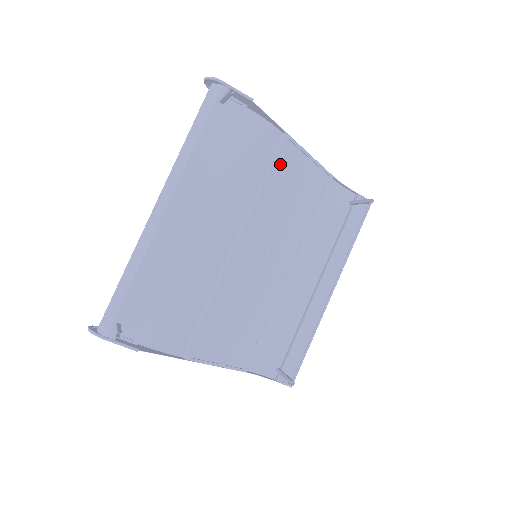
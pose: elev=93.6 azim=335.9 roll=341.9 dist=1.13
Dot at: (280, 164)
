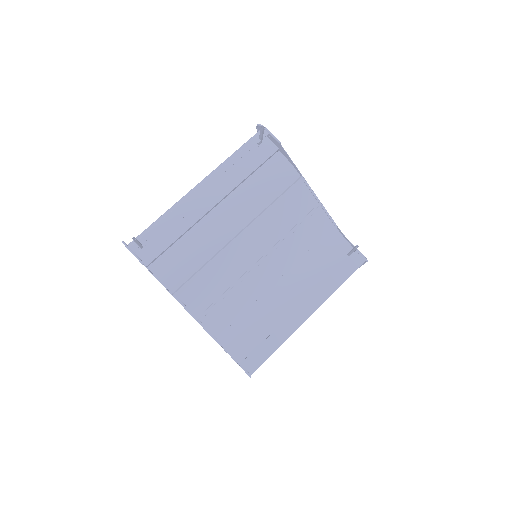
Dot at: (293, 197)
